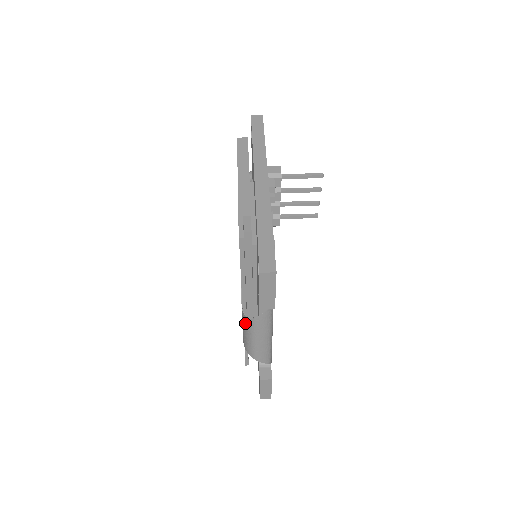
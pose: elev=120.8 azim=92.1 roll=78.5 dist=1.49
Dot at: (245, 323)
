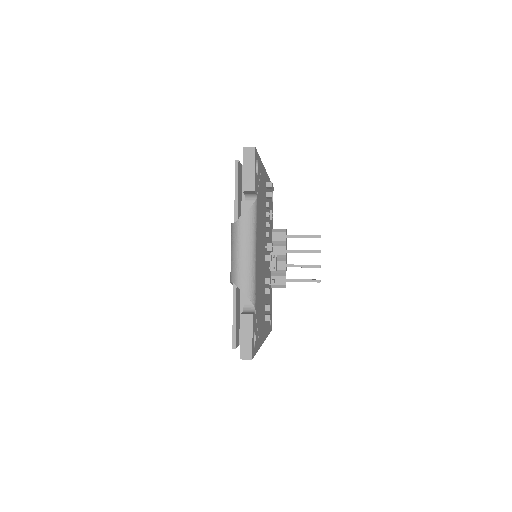
Dot at: (232, 235)
